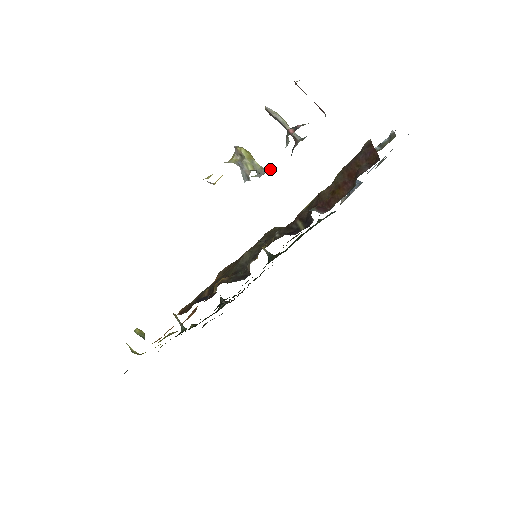
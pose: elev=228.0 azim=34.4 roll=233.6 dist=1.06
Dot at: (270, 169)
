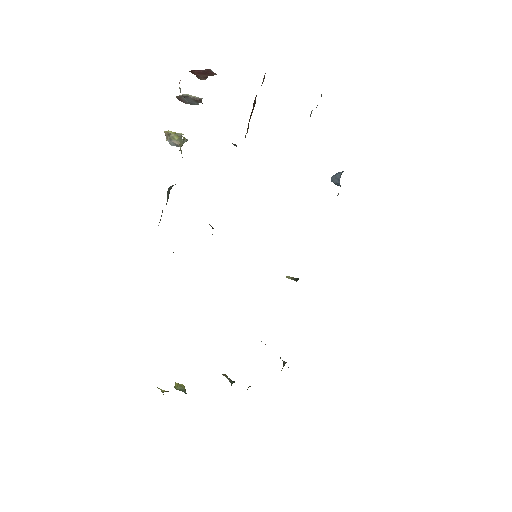
Dot at: occluded
